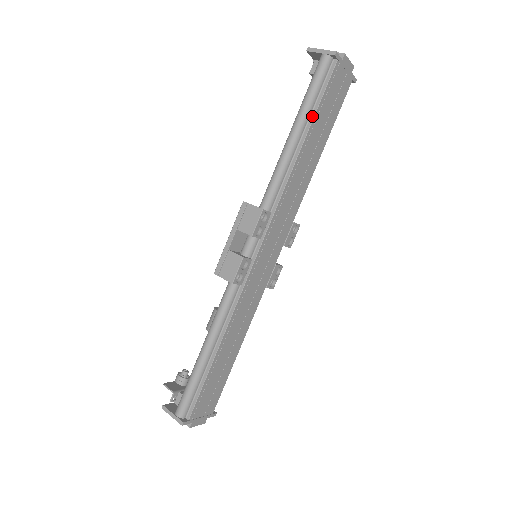
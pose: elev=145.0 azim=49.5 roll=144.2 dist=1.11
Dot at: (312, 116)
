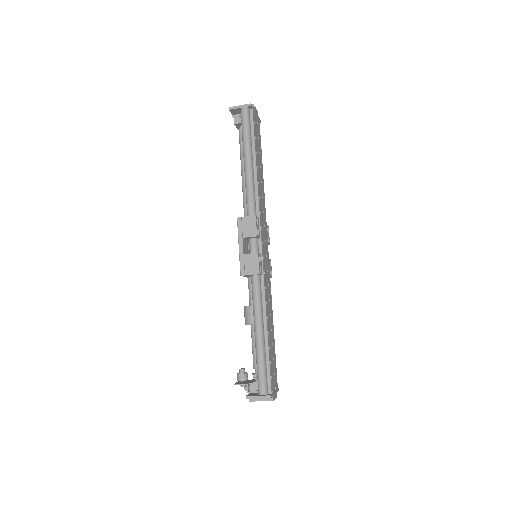
Dot at: (254, 147)
